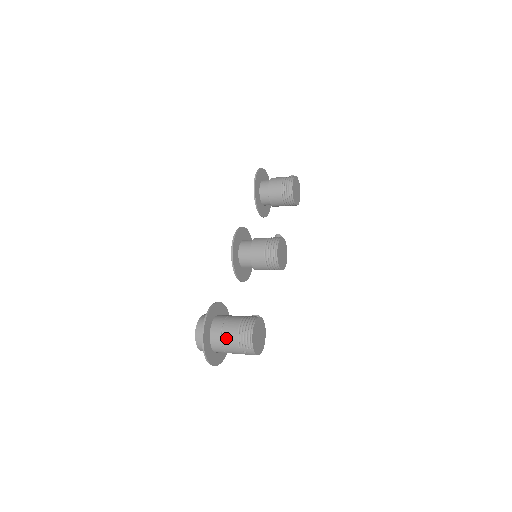
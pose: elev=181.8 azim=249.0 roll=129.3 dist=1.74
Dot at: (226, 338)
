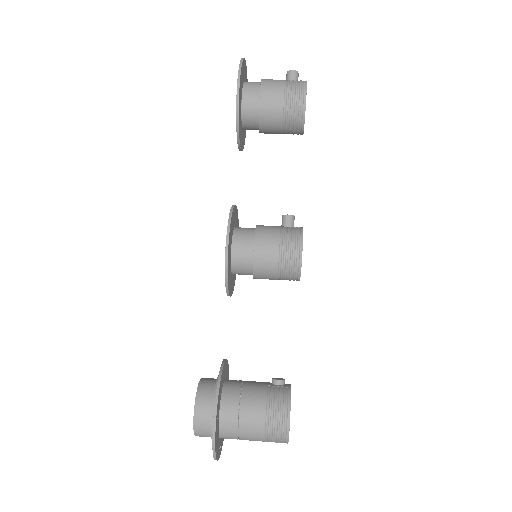
Dot at: (246, 435)
